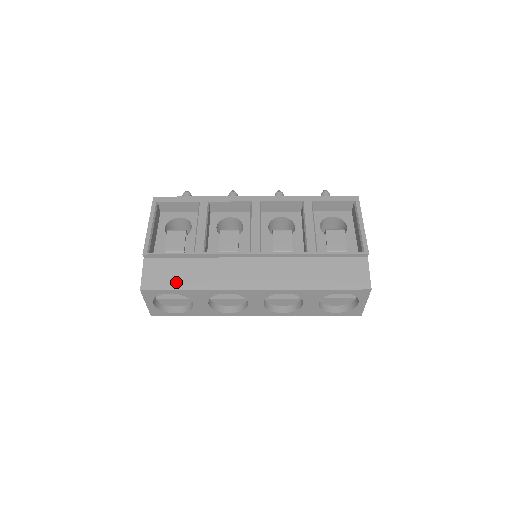
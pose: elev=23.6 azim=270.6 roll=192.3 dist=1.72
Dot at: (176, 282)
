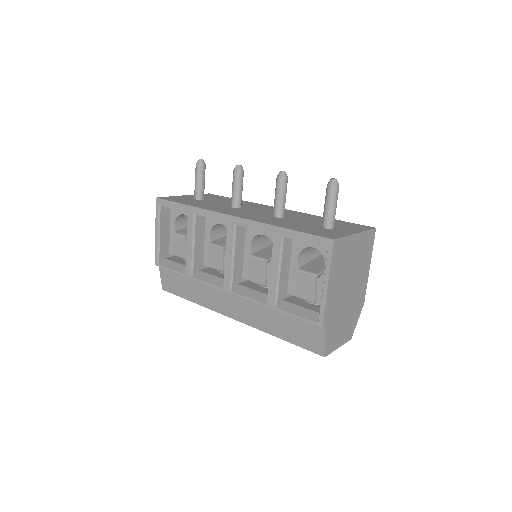
Dot at: (181, 292)
